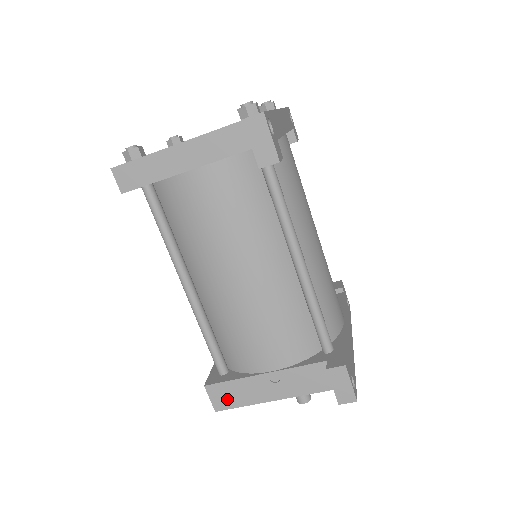
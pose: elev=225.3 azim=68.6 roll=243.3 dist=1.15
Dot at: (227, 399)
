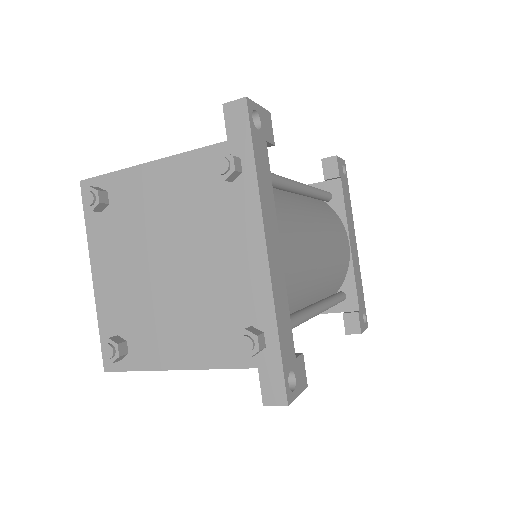
Dot at: occluded
